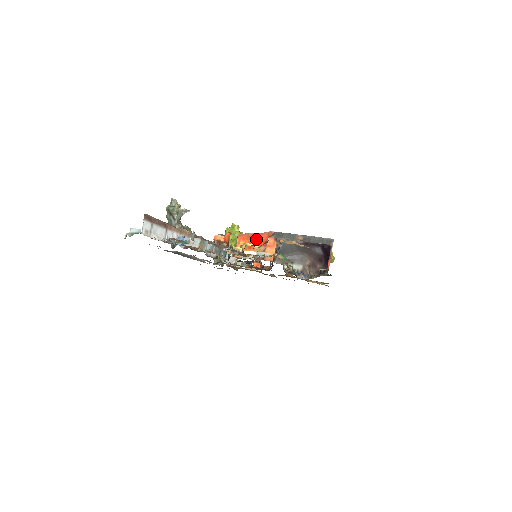
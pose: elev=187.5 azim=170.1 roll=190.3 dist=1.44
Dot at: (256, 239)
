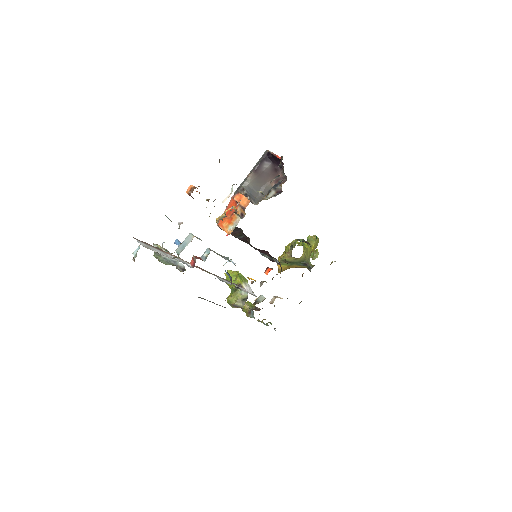
Dot at: (229, 211)
